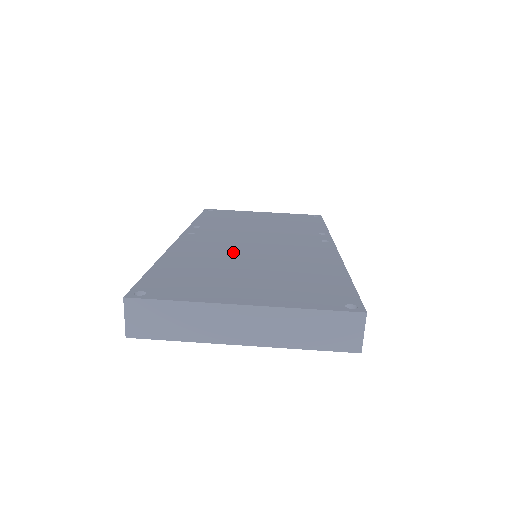
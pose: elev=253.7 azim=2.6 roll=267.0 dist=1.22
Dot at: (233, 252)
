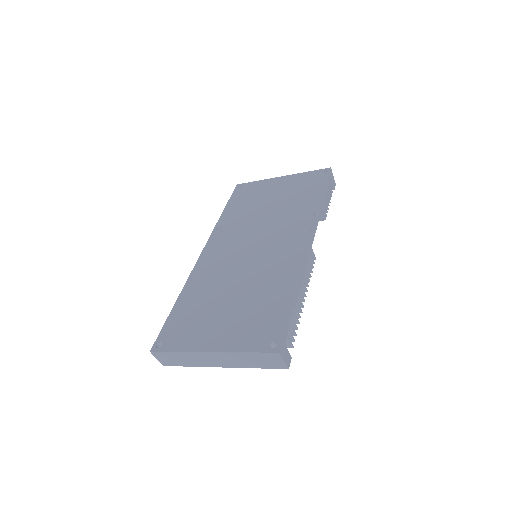
Dot at: (229, 271)
